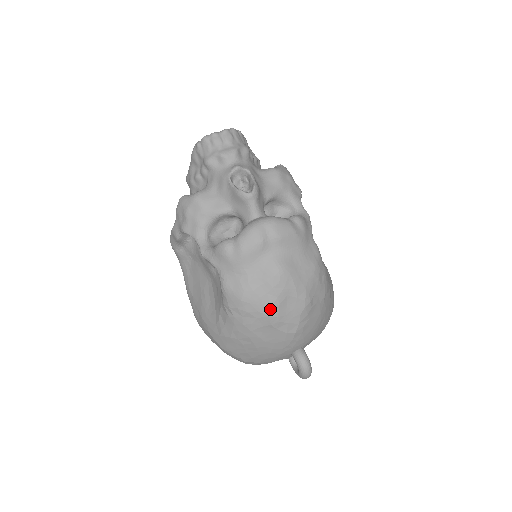
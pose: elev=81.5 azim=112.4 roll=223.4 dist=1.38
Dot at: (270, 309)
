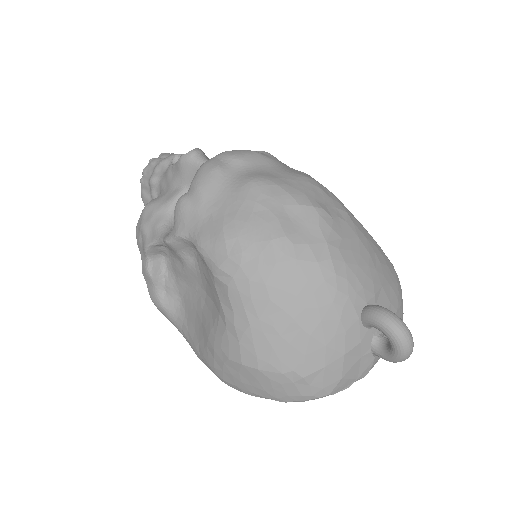
Dot at: (268, 229)
